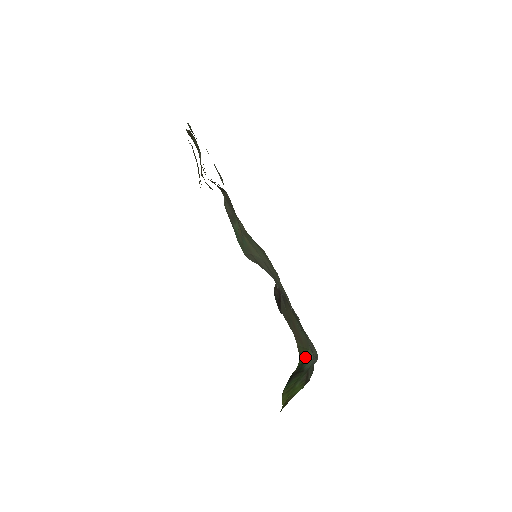
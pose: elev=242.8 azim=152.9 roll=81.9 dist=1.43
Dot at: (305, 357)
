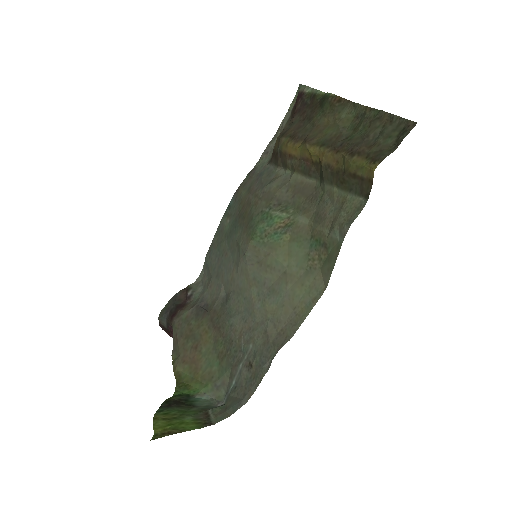
Dot at: (195, 390)
